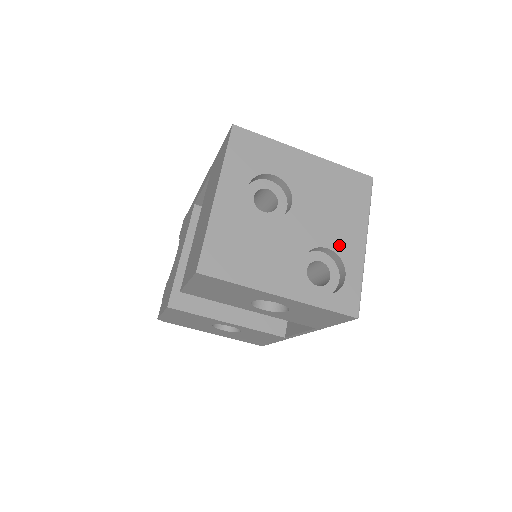
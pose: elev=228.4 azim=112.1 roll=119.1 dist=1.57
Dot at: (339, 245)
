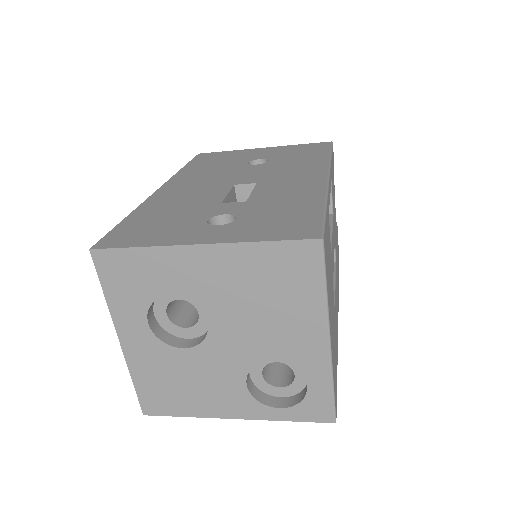
Dot at: (288, 353)
